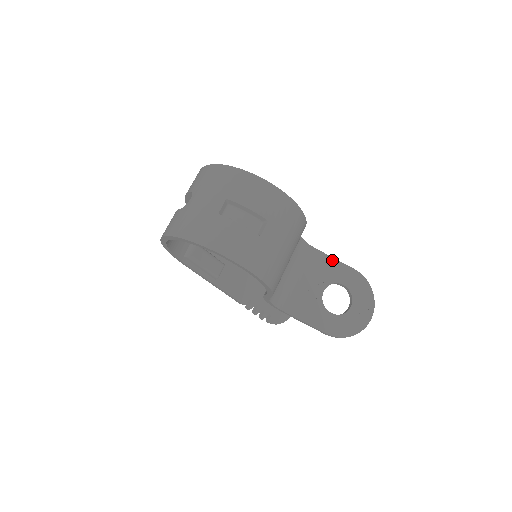
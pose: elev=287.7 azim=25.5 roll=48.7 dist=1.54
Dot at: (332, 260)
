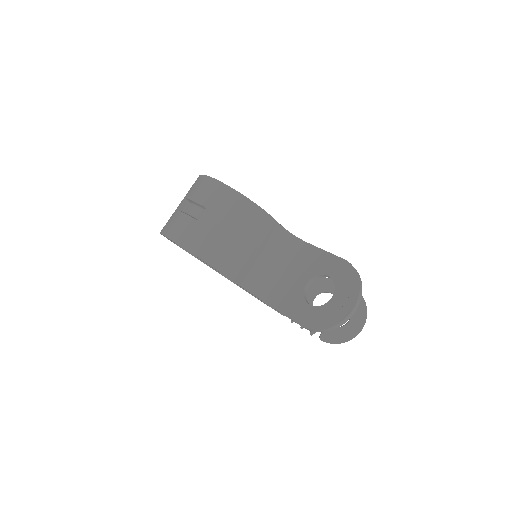
Dot at: (322, 252)
